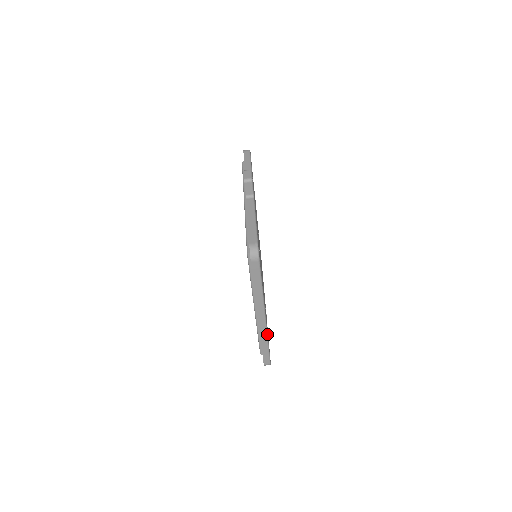
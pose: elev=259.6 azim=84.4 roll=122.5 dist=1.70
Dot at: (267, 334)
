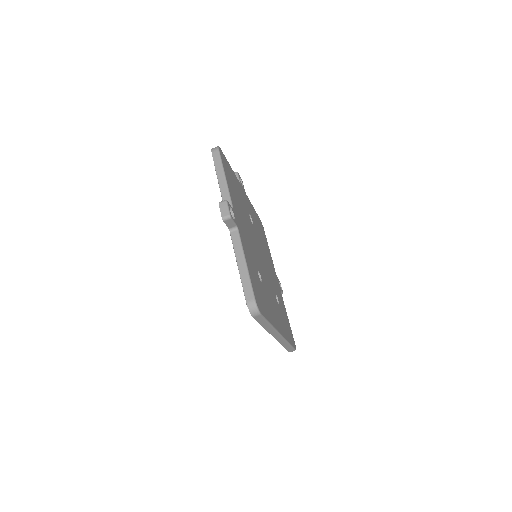
Dot at: (286, 340)
